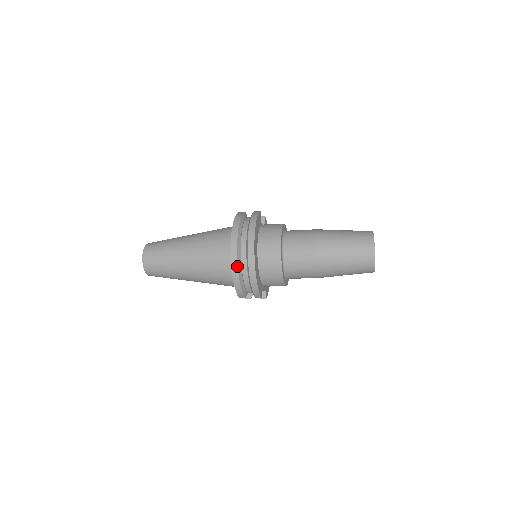
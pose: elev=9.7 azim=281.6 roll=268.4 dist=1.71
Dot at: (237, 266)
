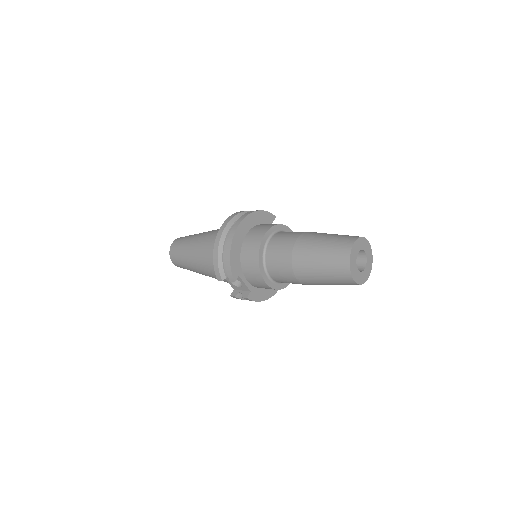
Dot at: (220, 237)
